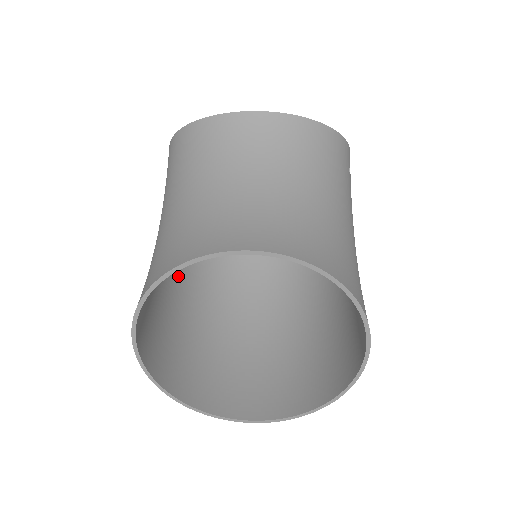
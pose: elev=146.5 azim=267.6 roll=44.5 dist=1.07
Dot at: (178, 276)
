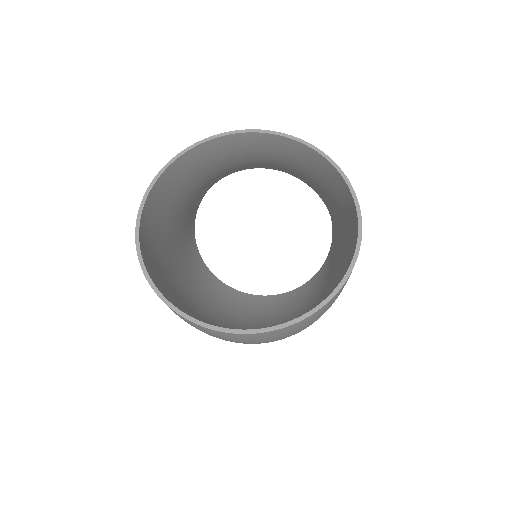
Dot at: (179, 284)
